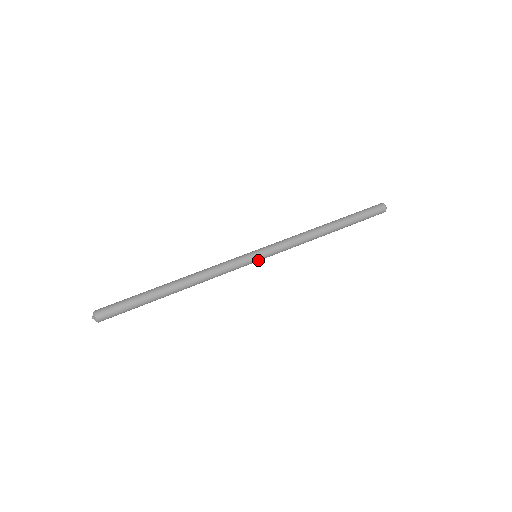
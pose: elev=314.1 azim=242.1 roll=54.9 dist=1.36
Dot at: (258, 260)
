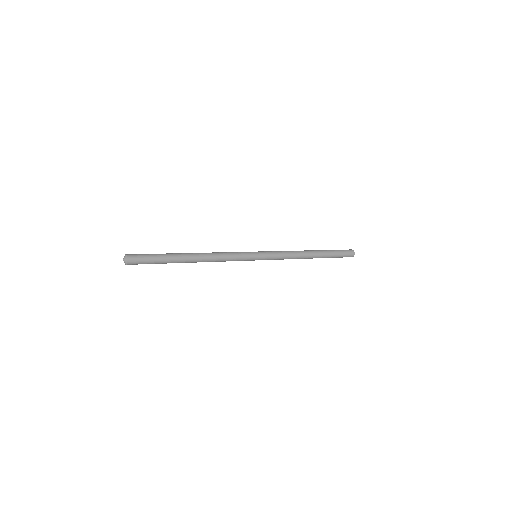
Dot at: (258, 255)
